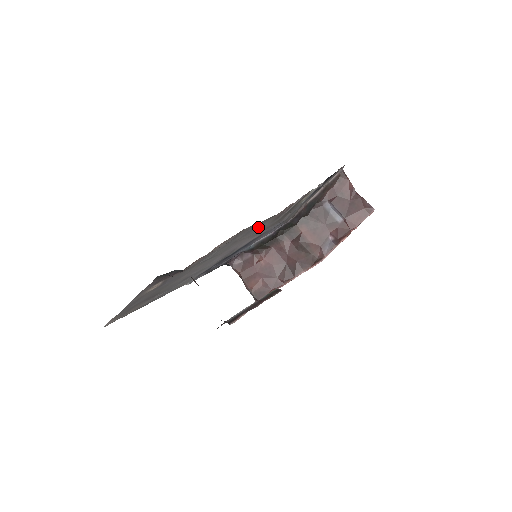
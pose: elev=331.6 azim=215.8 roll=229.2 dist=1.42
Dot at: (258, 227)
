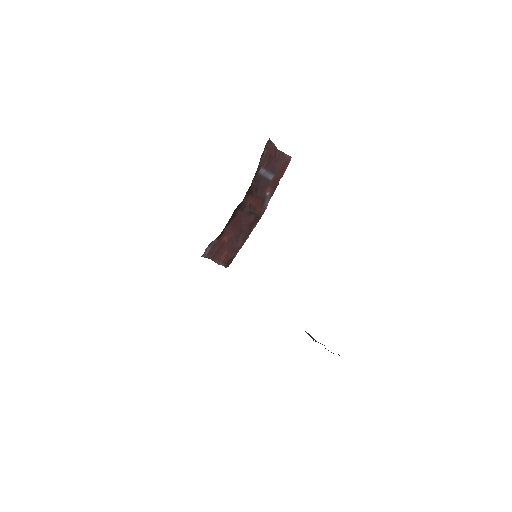
Dot at: occluded
